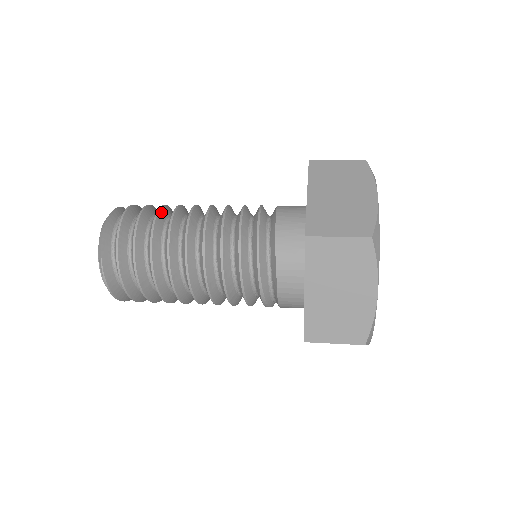
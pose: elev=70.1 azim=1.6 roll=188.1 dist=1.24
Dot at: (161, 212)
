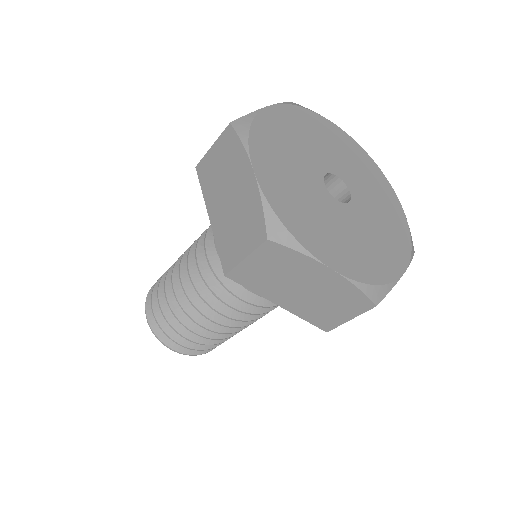
Dot at: occluded
